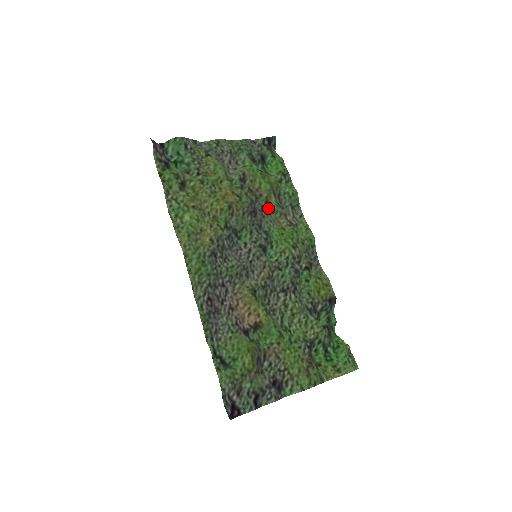
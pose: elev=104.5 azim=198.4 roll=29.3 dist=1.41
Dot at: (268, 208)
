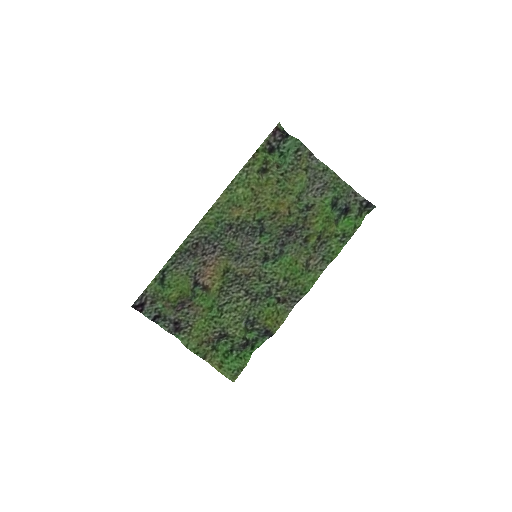
Dot at: (306, 241)
